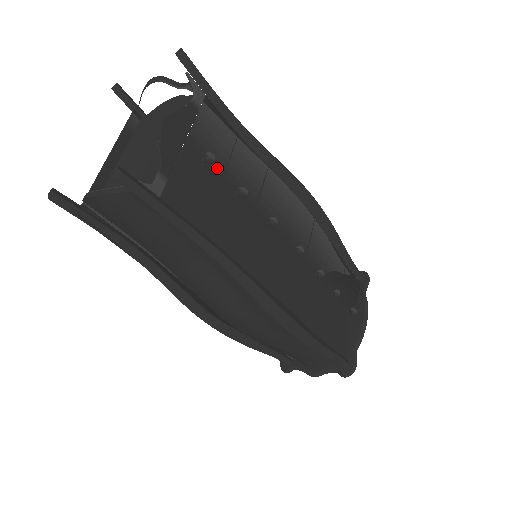
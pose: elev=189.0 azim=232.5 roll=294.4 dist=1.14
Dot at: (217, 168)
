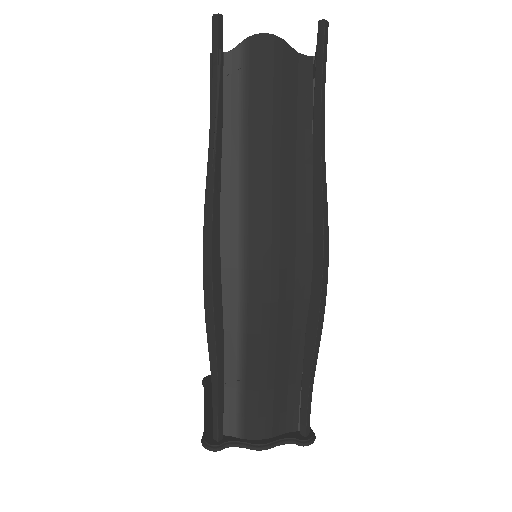
Dot at: occluded
